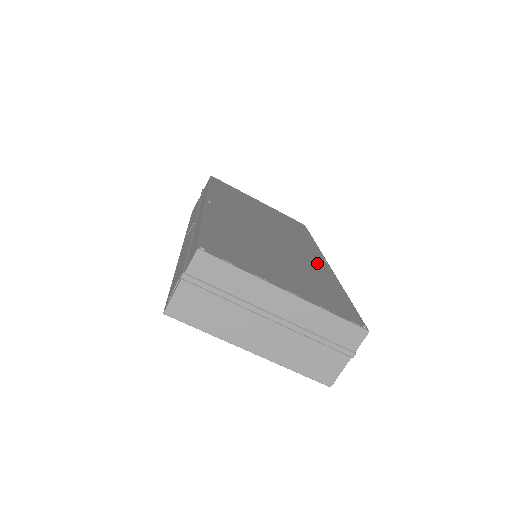
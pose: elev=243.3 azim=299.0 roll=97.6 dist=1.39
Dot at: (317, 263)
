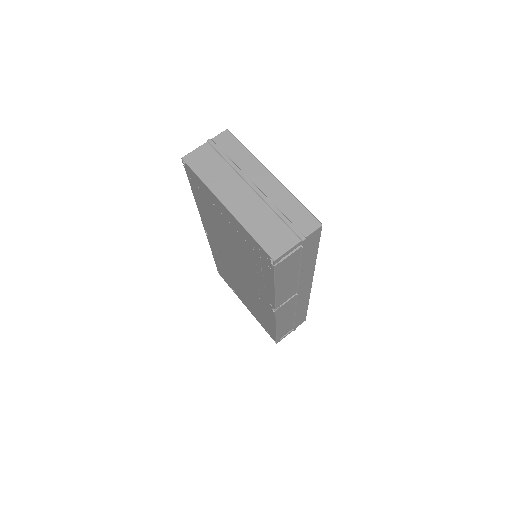
Dot at: occluded
